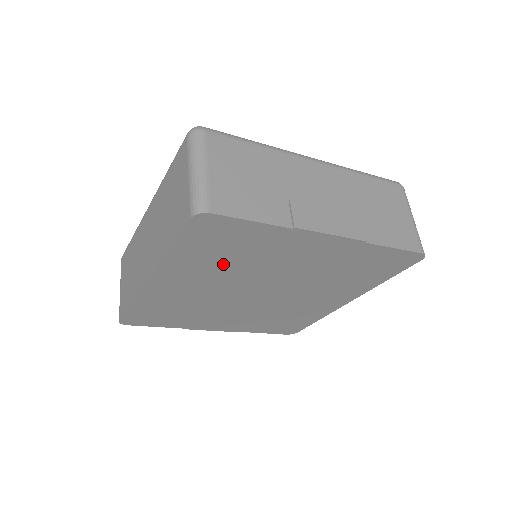
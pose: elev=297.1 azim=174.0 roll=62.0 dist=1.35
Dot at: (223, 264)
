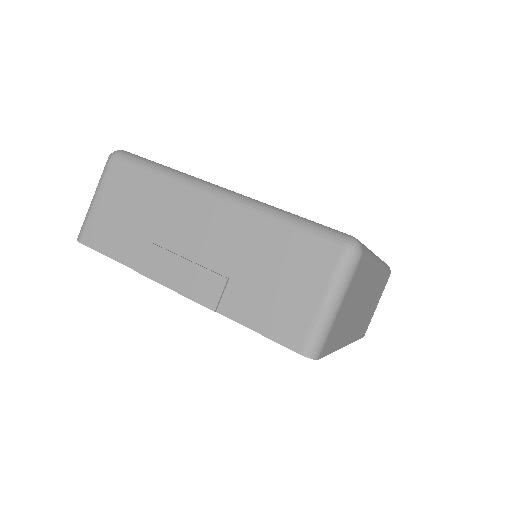
Dot at: occluded
